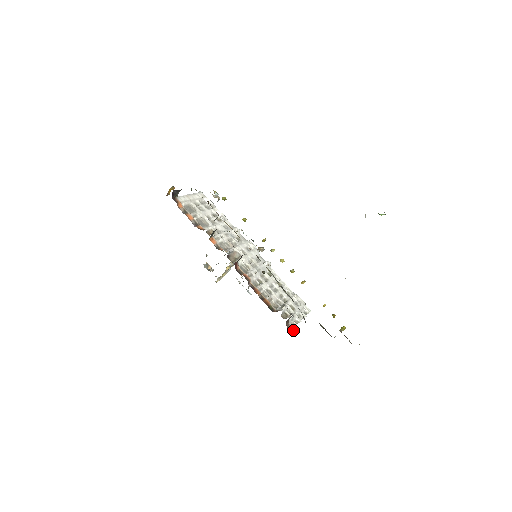
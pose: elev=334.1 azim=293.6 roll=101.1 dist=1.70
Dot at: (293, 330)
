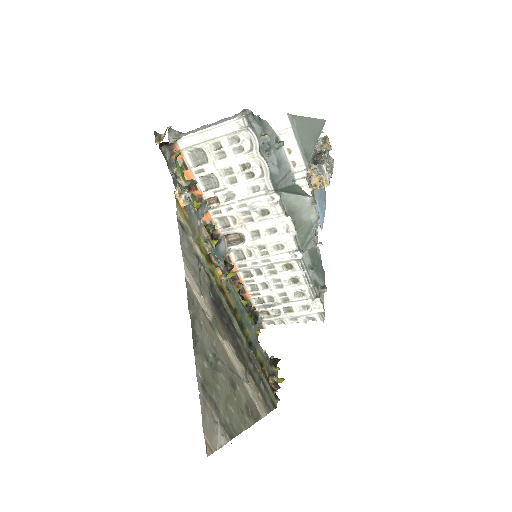
Dot at: (263, 328)
